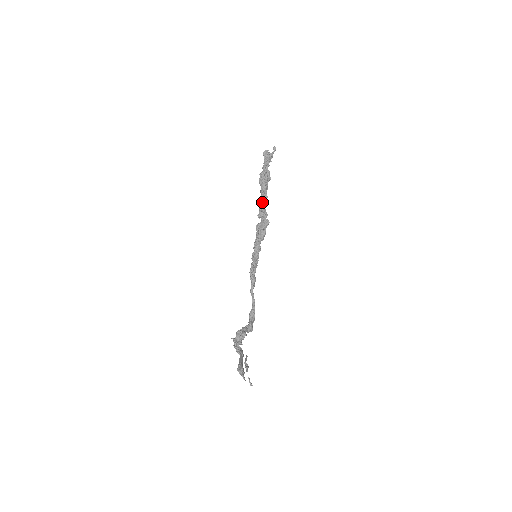
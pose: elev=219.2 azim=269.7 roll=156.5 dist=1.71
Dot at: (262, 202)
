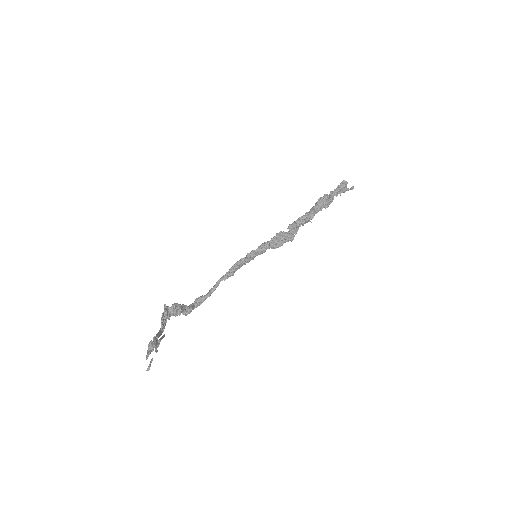
Dot at: (305, 218)
